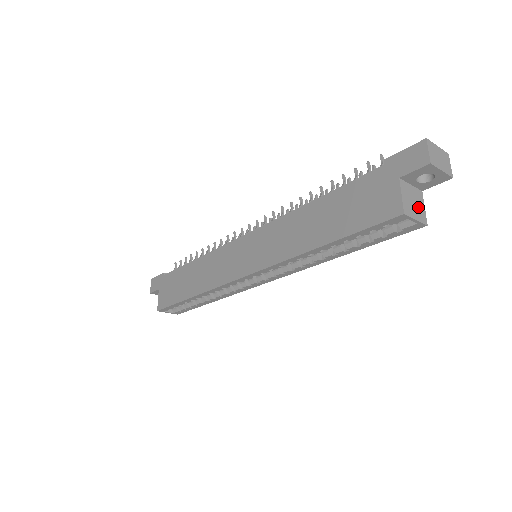
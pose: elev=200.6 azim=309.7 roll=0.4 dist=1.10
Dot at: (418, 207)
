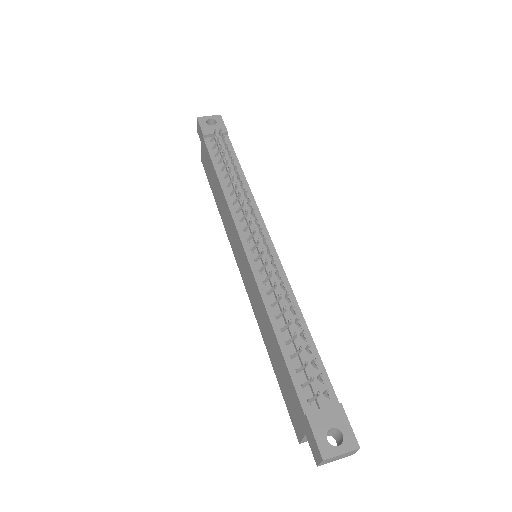
Dot at: occluded
